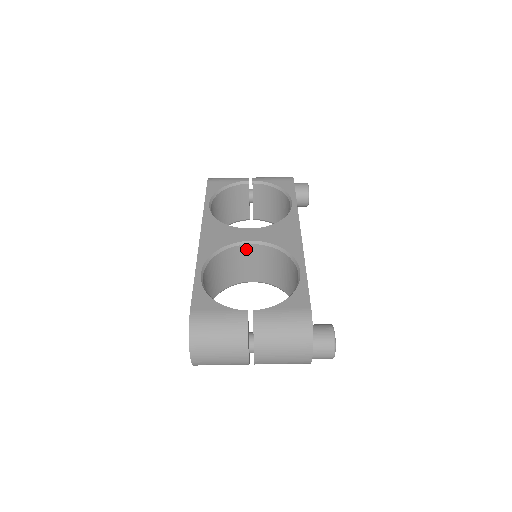
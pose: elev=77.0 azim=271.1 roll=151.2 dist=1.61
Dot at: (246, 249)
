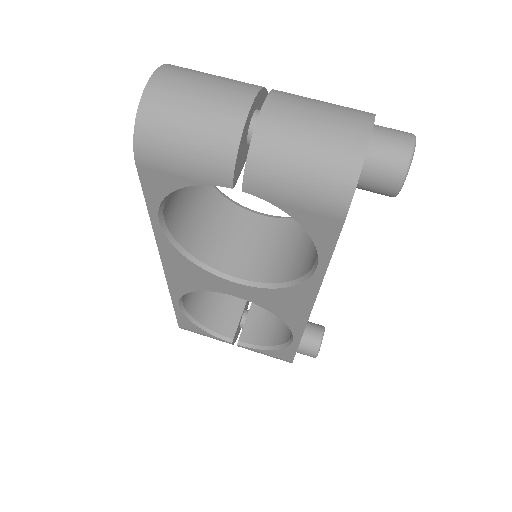
Dot at: (252, 220)
